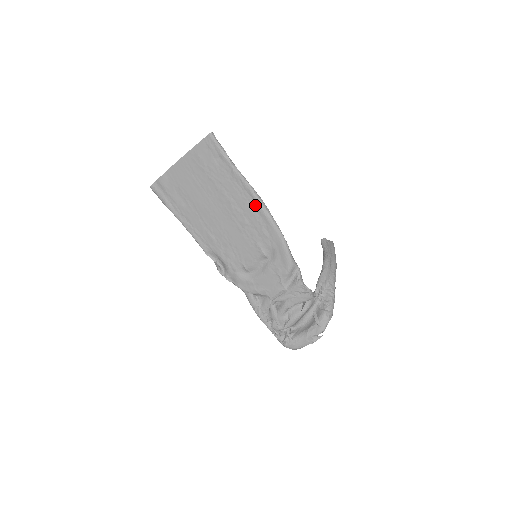
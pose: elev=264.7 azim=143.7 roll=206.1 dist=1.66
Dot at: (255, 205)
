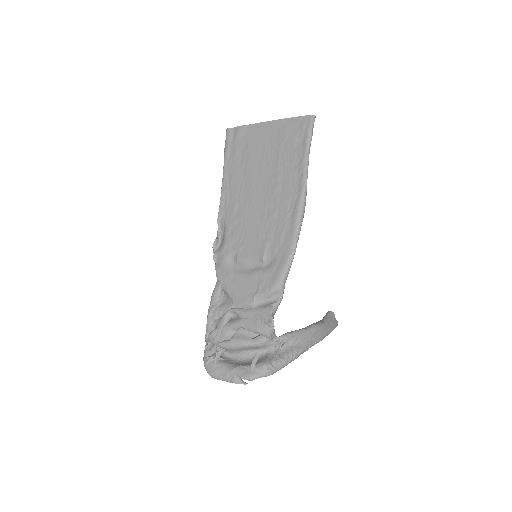
Dot at: (295, 205)
